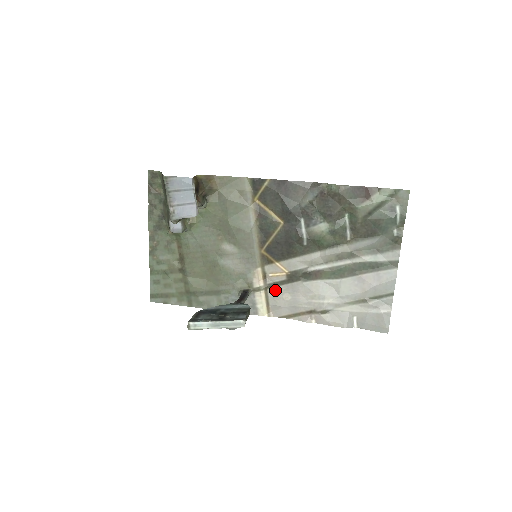
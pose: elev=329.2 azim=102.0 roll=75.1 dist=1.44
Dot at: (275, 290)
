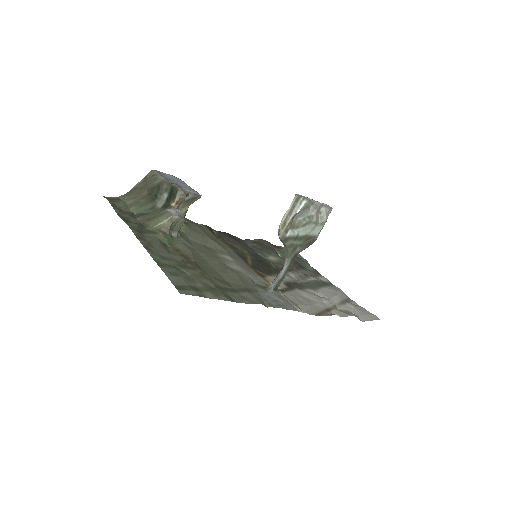
Dot at: (288, 294)
